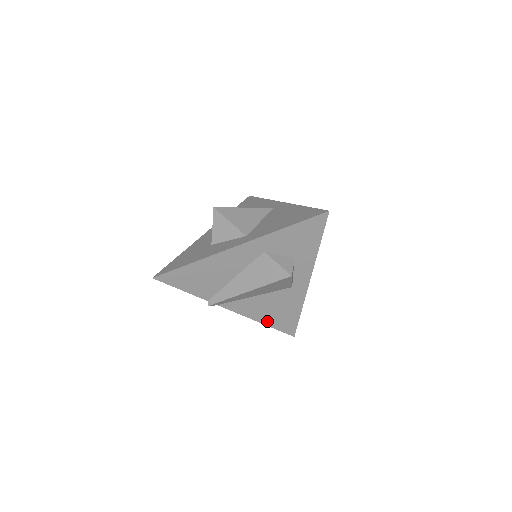
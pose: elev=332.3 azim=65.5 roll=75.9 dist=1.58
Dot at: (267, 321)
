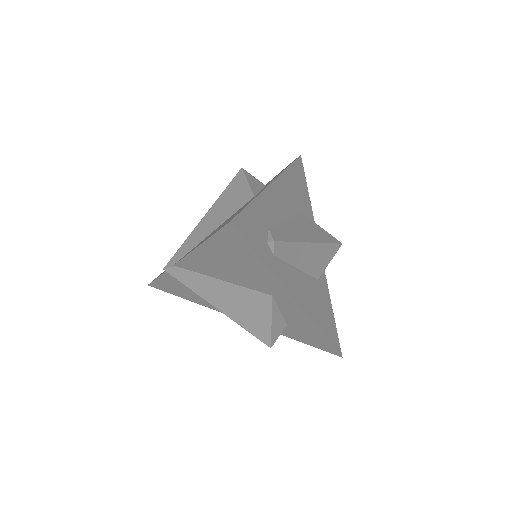
Dot at: occluded
